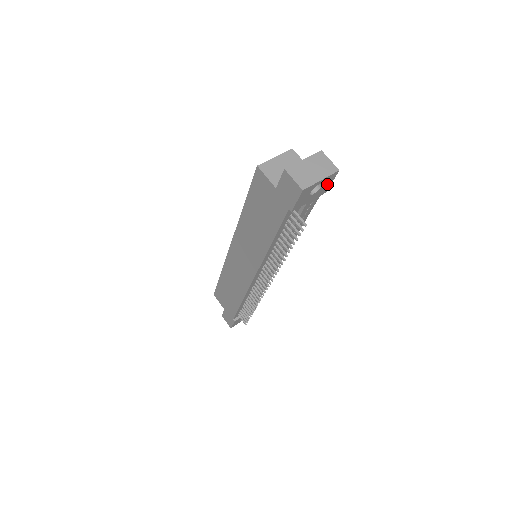
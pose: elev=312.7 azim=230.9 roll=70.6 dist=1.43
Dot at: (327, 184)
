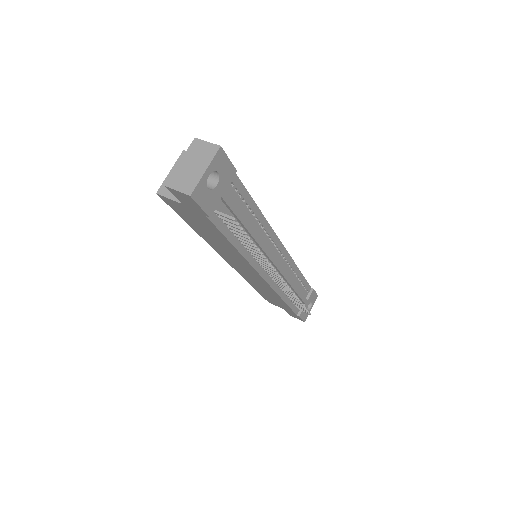
Dot at: (224, 166)
